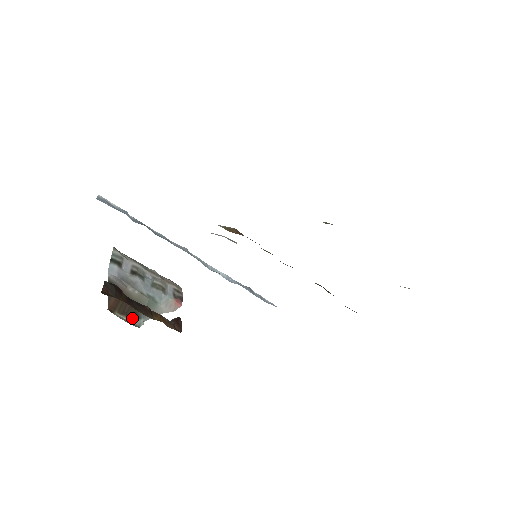
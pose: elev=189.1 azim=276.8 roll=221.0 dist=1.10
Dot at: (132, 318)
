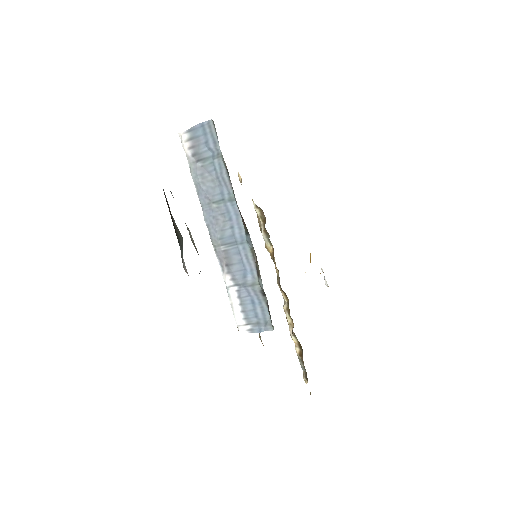
Dot at: occluded
